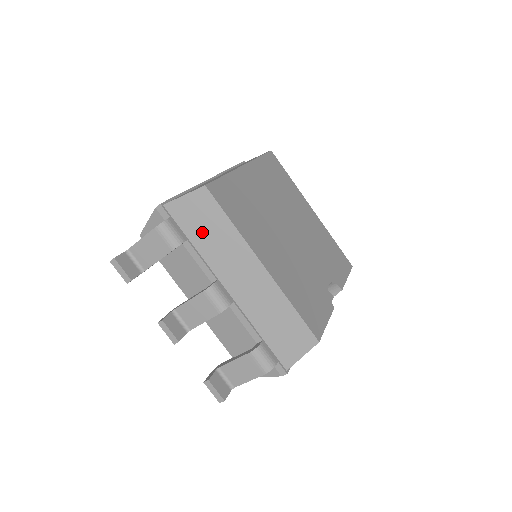
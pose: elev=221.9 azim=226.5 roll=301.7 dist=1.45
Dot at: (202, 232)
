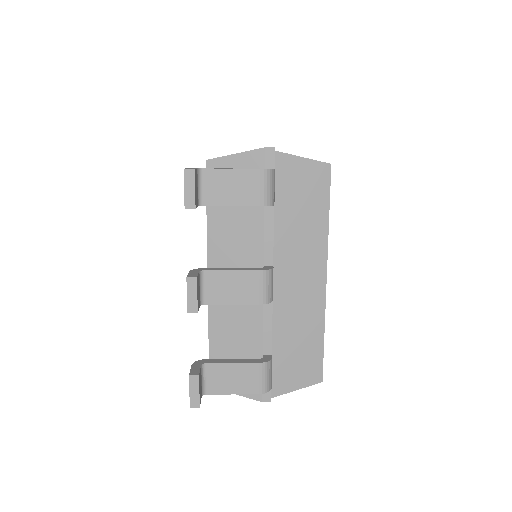
Dot at: (293, 207)
